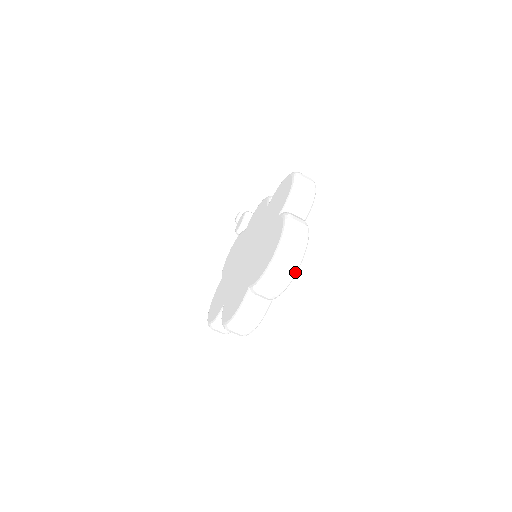
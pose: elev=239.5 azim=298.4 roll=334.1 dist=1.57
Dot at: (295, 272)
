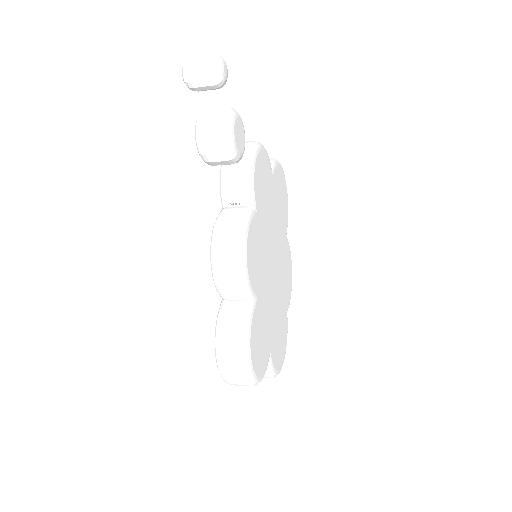
Dot at: occluded
